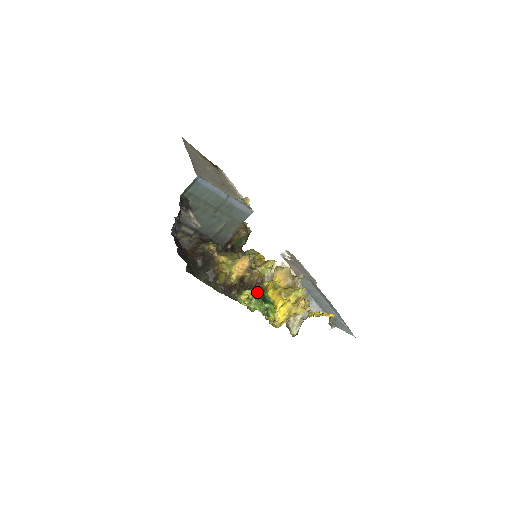
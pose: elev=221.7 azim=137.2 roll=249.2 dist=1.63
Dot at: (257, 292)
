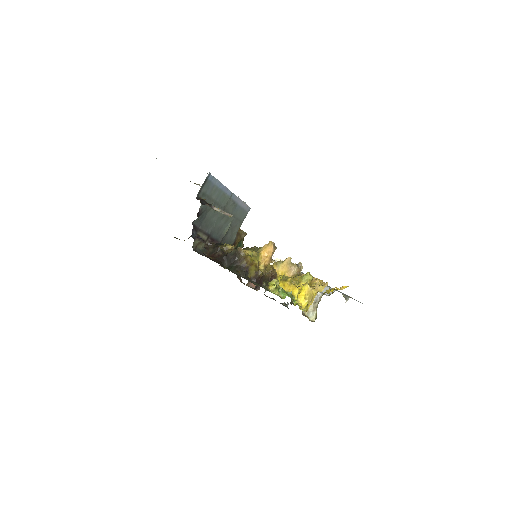
Dot at: occluded
